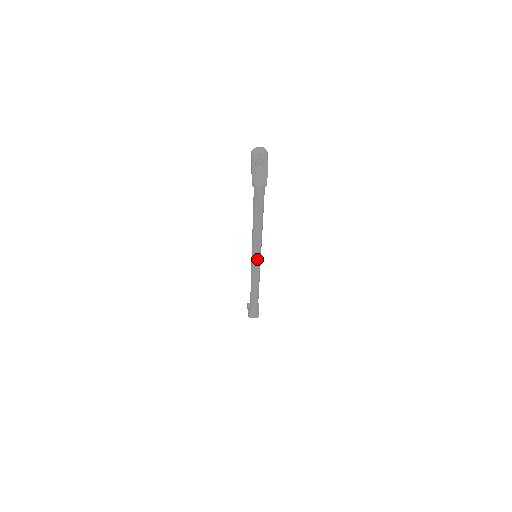
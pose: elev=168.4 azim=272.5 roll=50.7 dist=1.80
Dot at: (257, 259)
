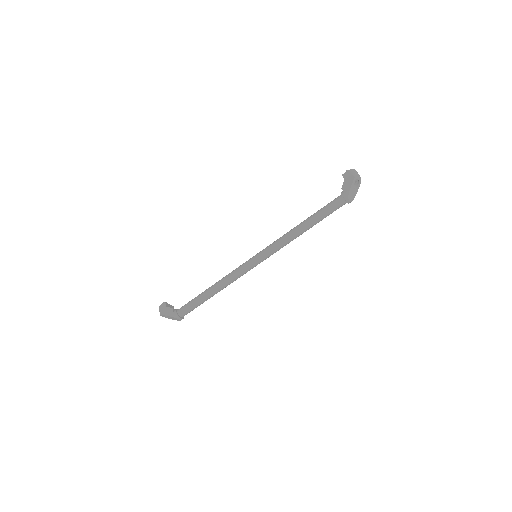
Dot at: (264, 259)
